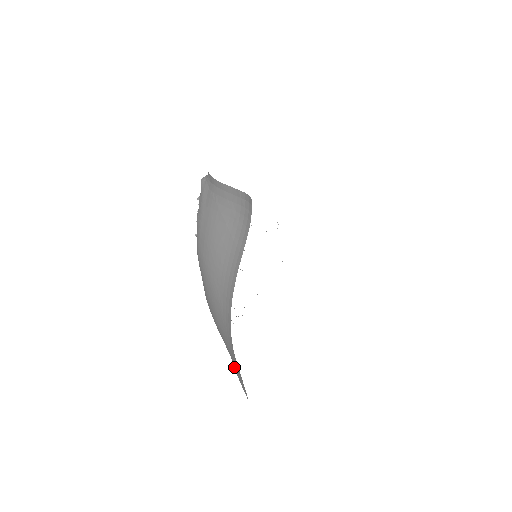
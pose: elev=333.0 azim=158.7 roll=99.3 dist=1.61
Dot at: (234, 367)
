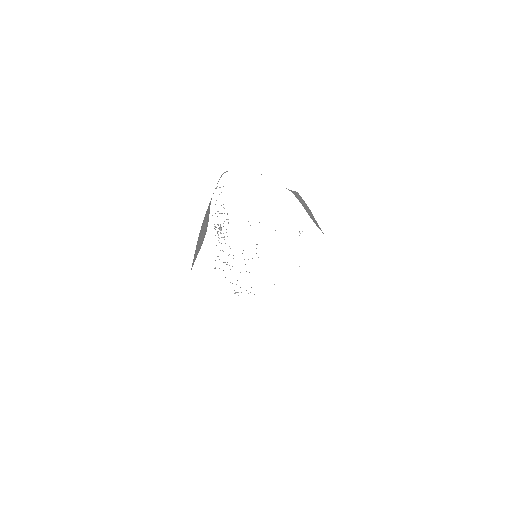
Dot at: occluded
